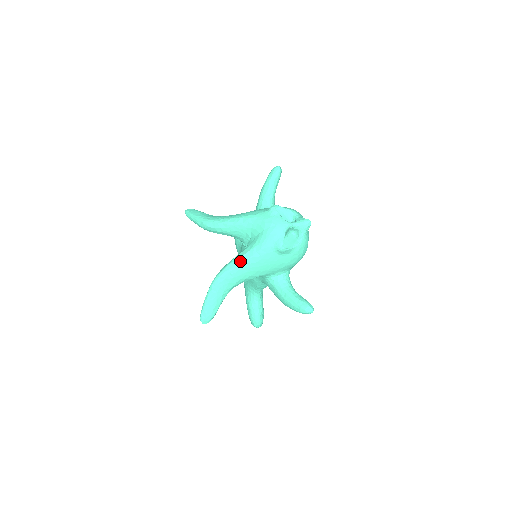
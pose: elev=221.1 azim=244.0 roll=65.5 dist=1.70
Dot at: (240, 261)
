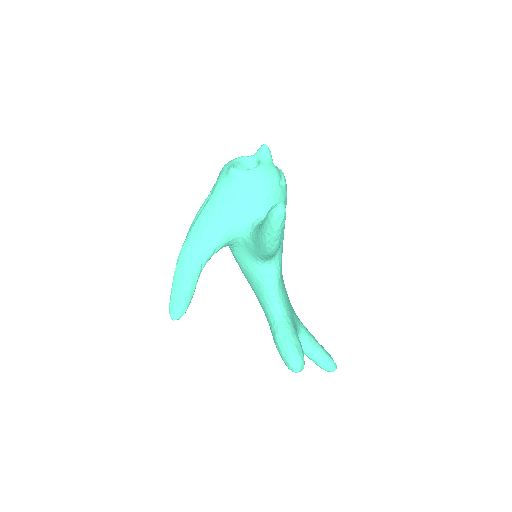
Dot at: (199, 216)
